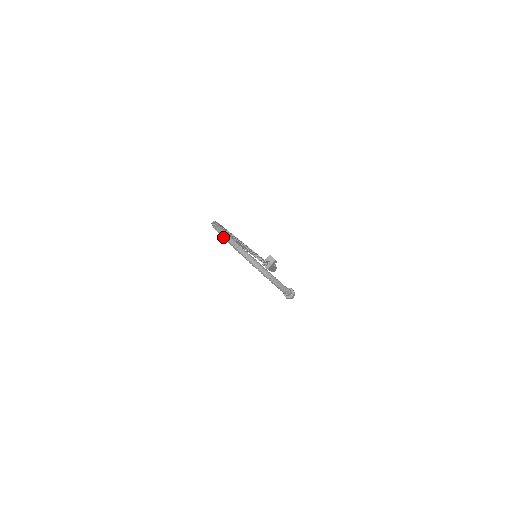
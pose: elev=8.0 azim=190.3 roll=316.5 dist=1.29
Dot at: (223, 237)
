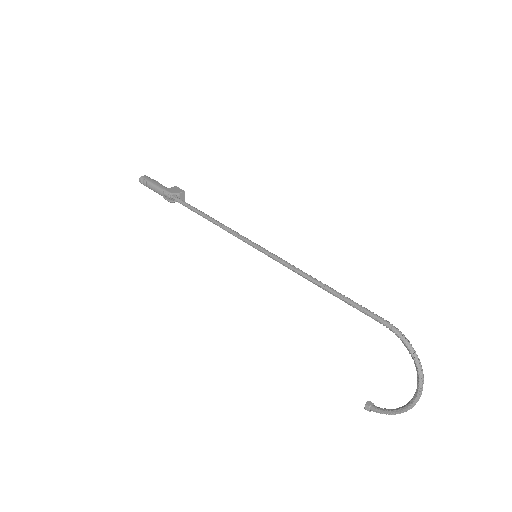
Dot at: (421, 375)
